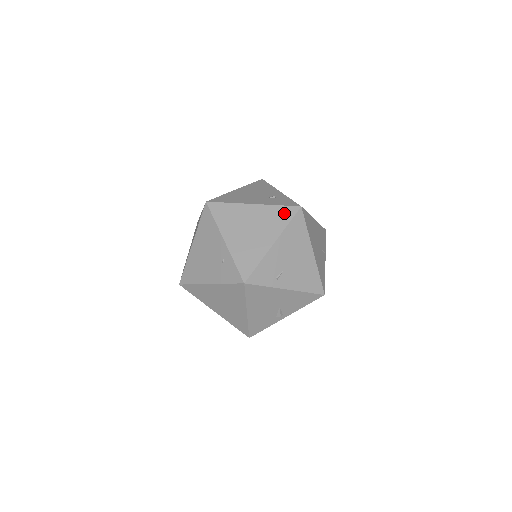
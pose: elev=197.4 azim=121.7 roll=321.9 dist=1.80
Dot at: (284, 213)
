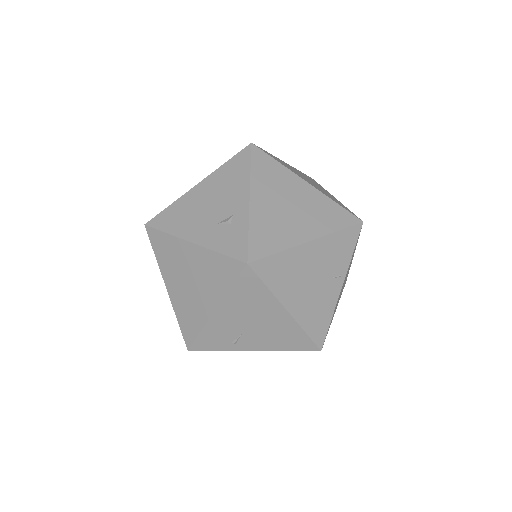
Dot at: (226, 268)
